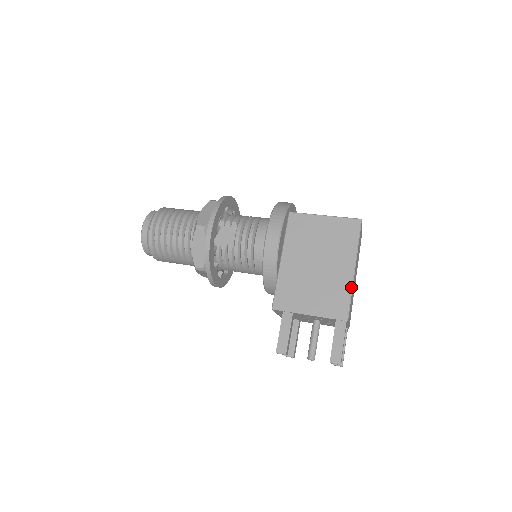
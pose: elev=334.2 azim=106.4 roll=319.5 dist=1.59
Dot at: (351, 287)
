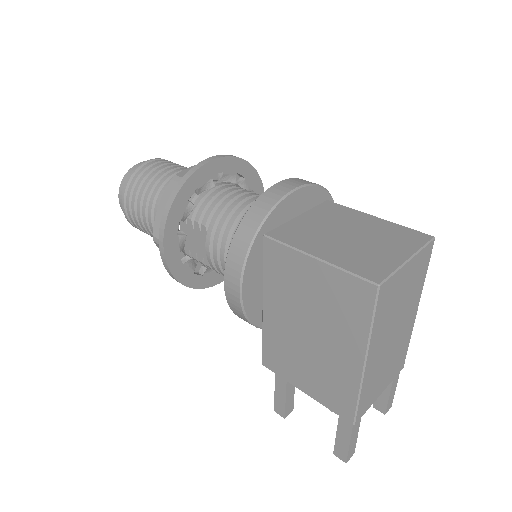
Dot at: (358, 386)
